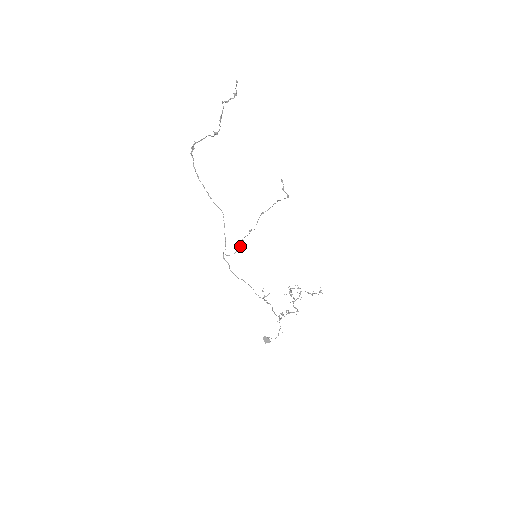
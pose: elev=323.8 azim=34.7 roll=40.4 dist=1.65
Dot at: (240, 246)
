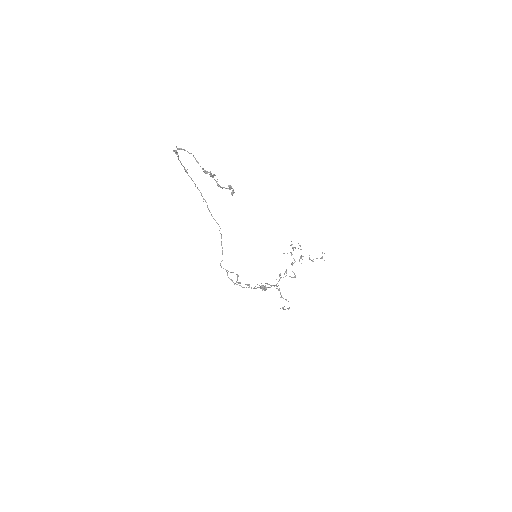
Dot at: (238, 275)
